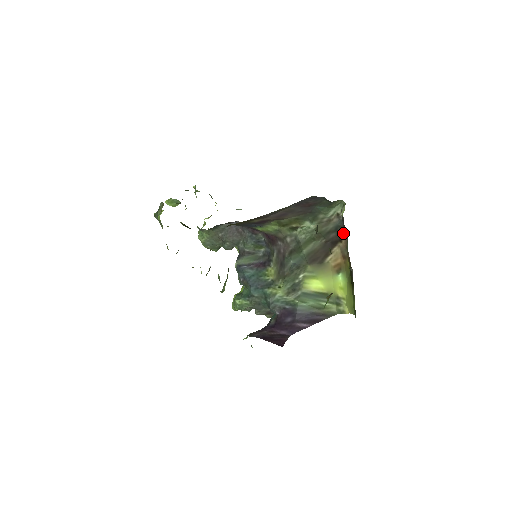
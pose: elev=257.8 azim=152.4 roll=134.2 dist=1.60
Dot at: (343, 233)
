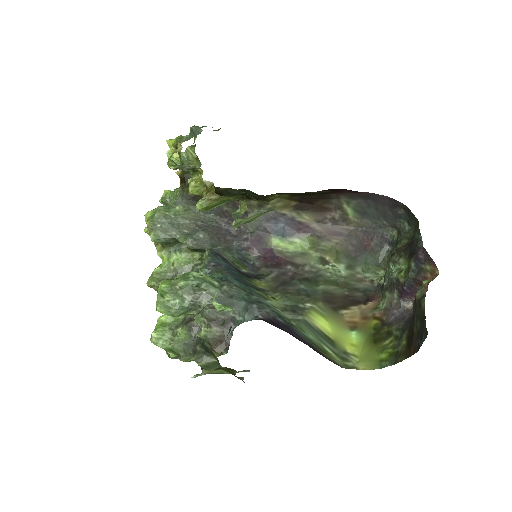
Dot at: (372, 297)
